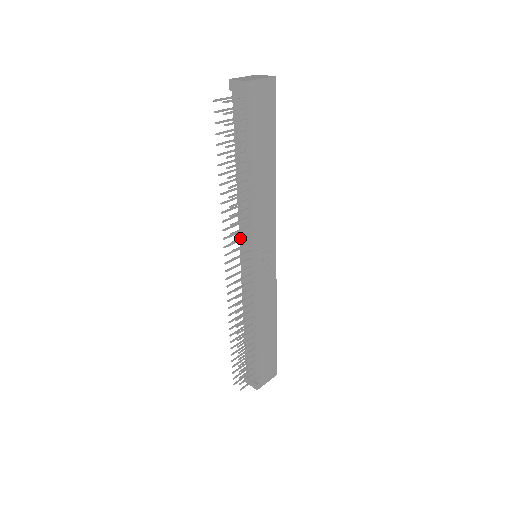
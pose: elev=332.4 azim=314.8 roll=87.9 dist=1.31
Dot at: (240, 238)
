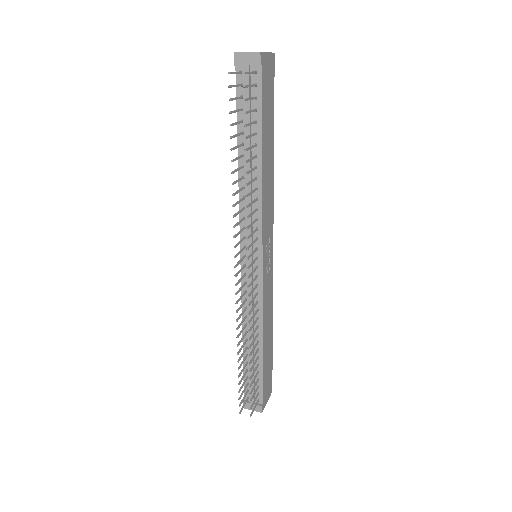
Dot at: (252, 233)
